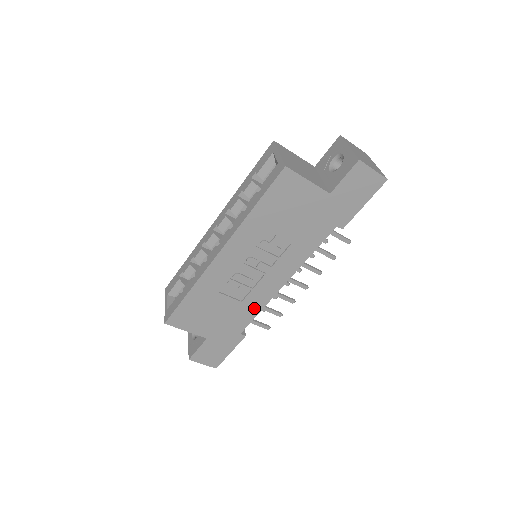
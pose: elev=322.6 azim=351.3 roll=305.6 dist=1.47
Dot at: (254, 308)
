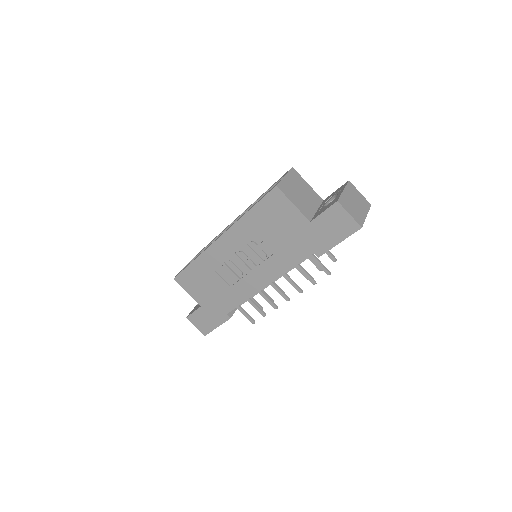
Dot at: (240, 297)
